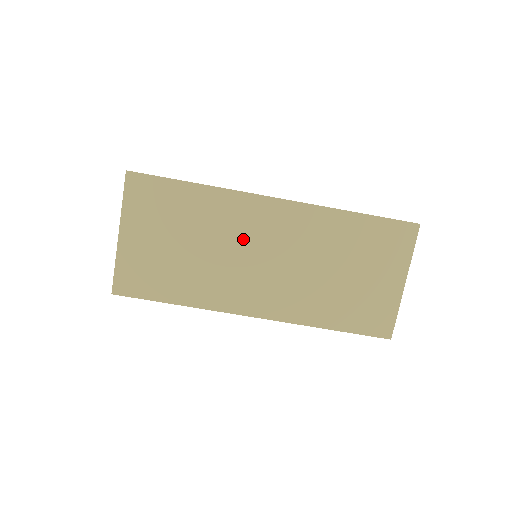
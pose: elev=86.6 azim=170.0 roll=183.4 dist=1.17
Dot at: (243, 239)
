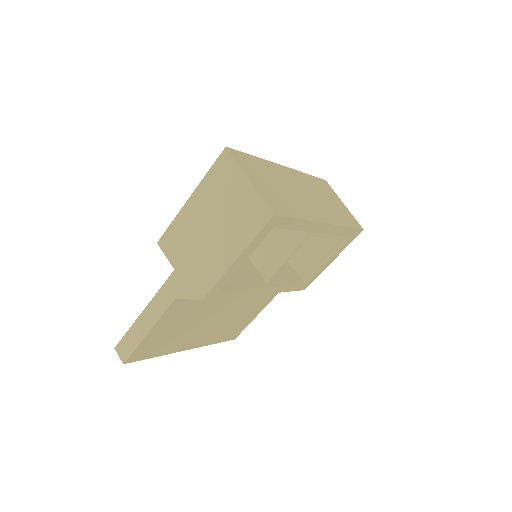
Dot at: (291, 184)
